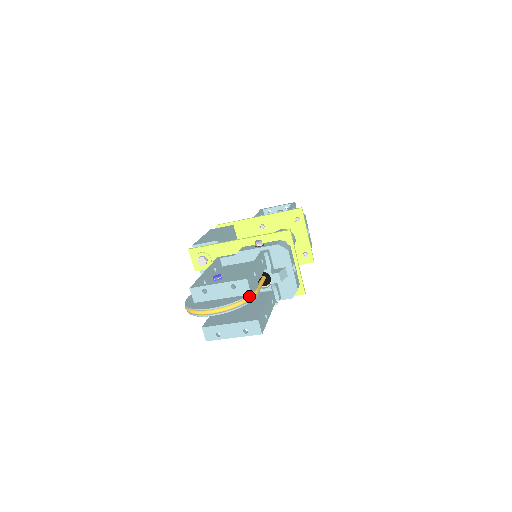
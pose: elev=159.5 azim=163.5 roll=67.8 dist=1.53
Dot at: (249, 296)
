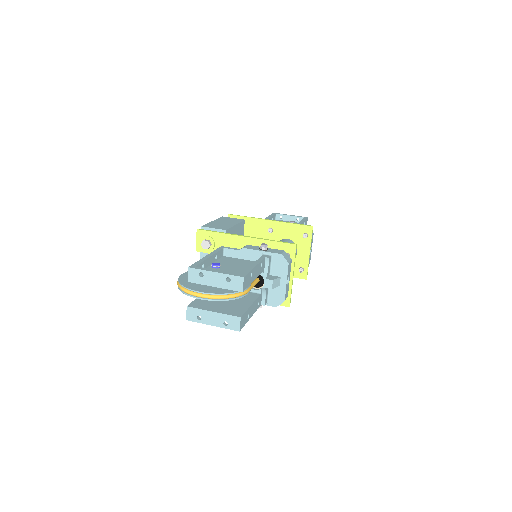
Dot at: (239, 293)
